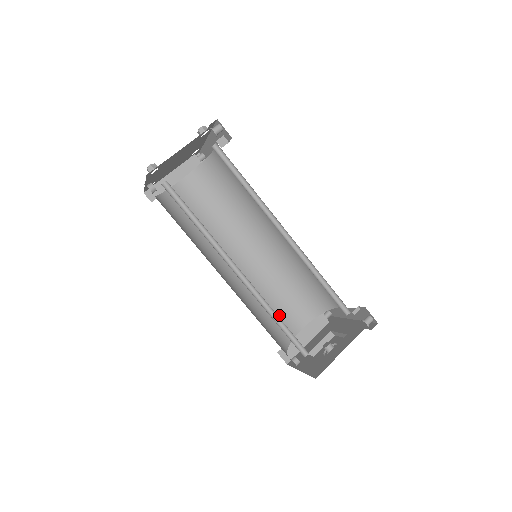
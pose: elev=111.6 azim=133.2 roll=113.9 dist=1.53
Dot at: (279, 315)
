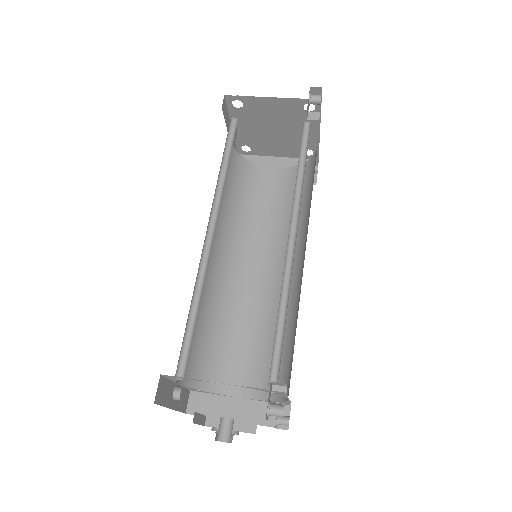
Dot at: (232, 356)
